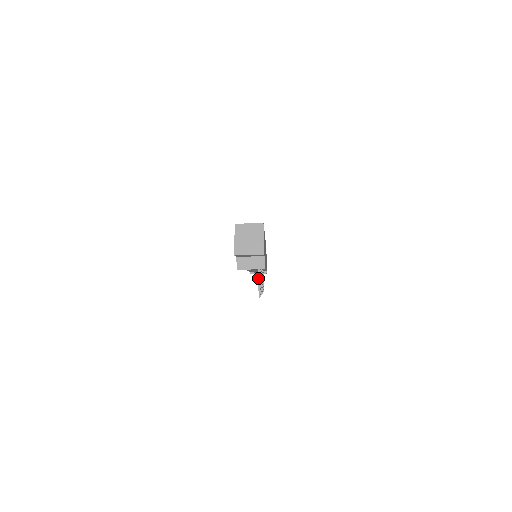
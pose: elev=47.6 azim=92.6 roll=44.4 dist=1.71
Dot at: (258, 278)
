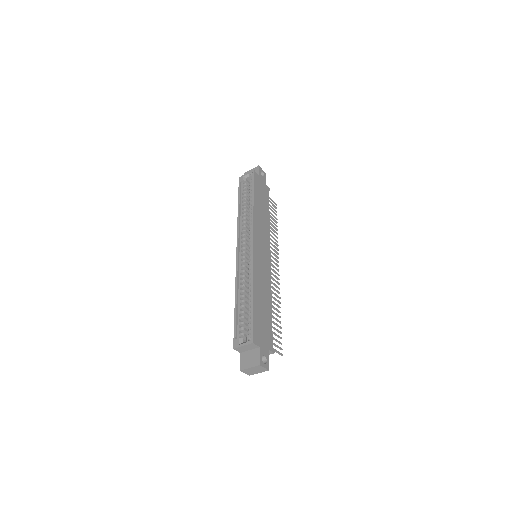
Dot at: occluded
